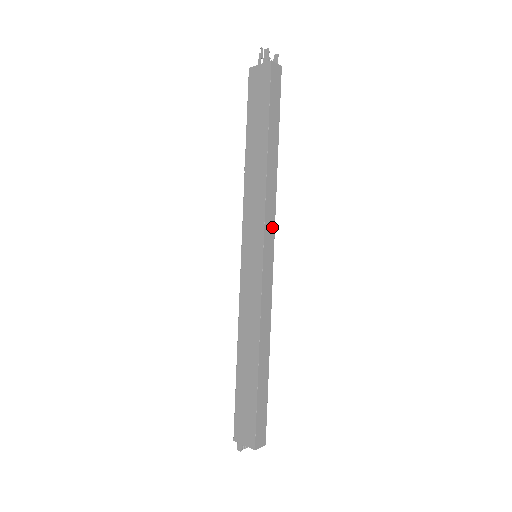
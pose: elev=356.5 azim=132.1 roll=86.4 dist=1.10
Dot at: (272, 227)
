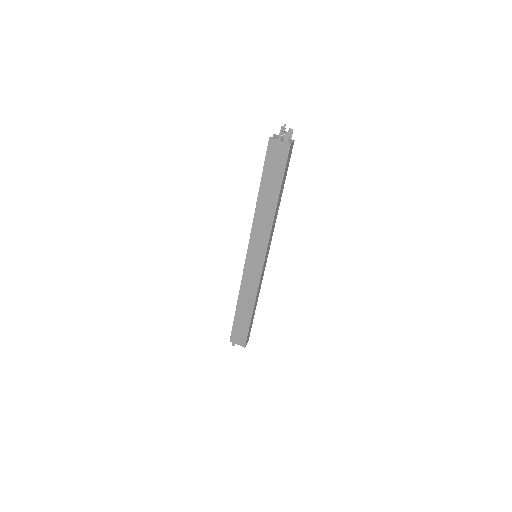
Dot at: (270, 243)
